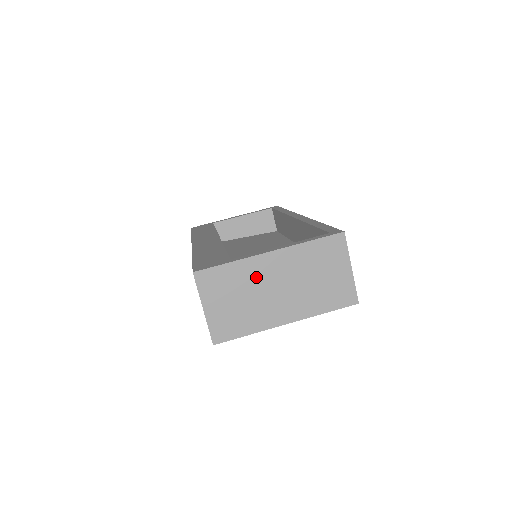
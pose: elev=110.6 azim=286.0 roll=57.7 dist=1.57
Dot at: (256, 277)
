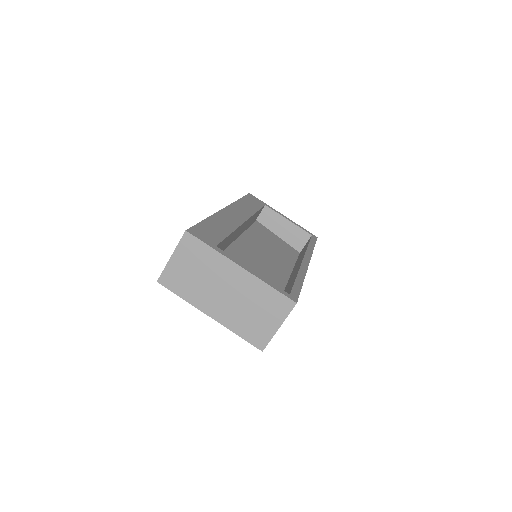
Dot at: (218, 272)
